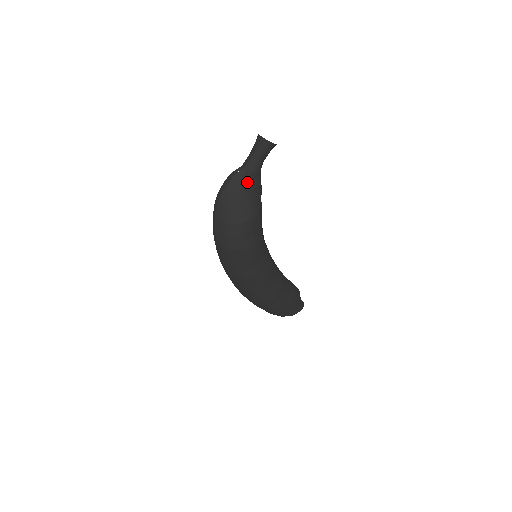
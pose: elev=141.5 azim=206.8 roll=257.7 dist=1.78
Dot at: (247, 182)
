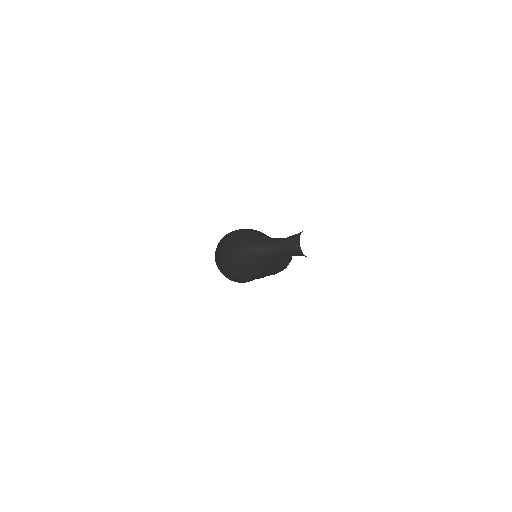
Dot at: (265, 261)
